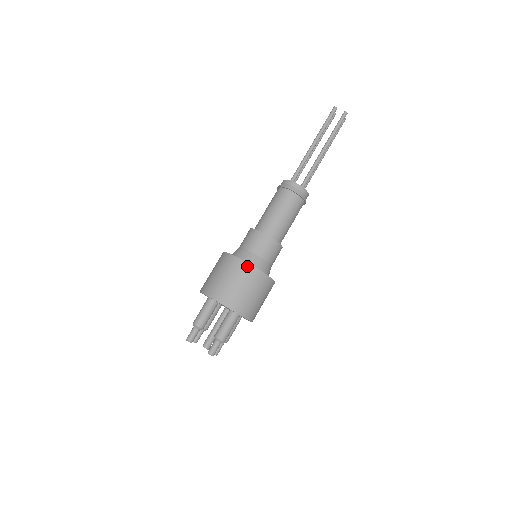
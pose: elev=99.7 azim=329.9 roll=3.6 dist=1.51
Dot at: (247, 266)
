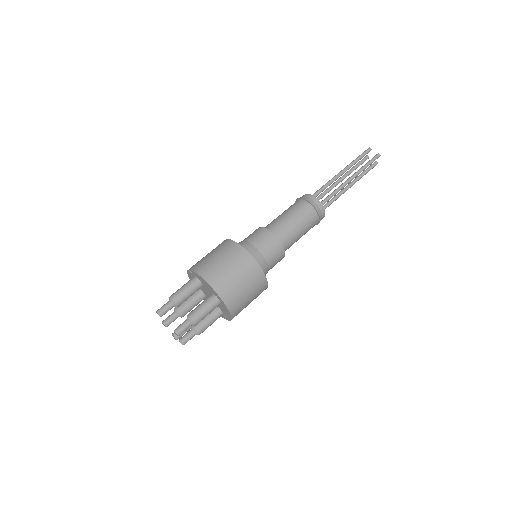
Dot at: (243, 252)
